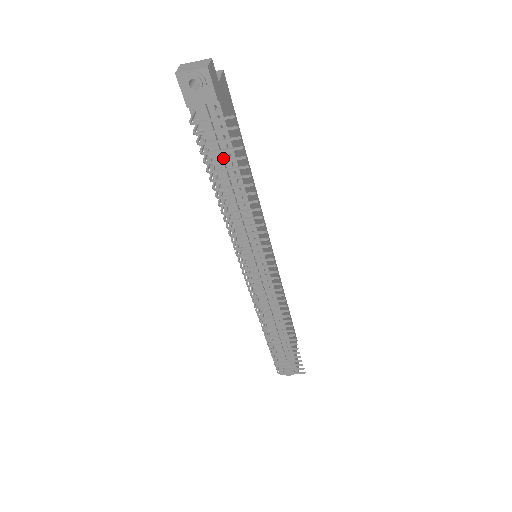
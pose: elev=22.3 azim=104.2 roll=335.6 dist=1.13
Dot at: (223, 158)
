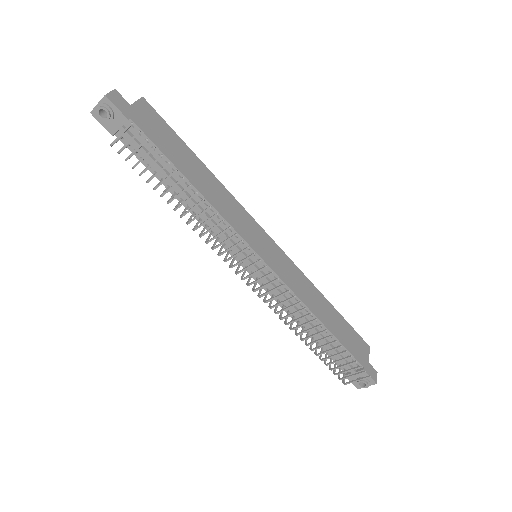
Dot at: occluded
